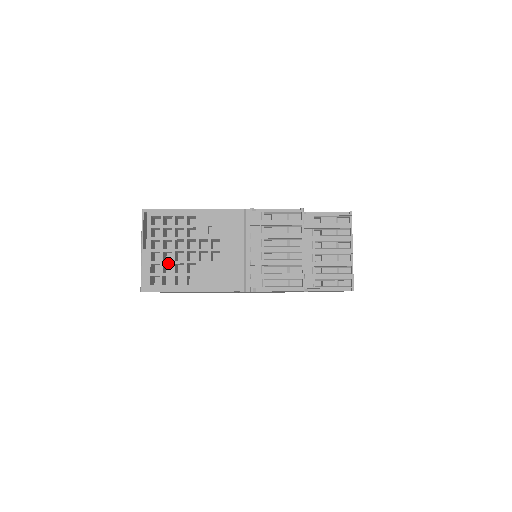
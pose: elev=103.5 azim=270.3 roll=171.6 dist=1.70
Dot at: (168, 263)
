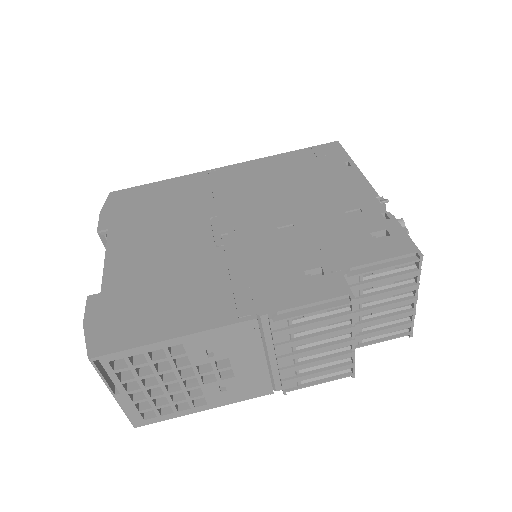
Dot at: occluded
